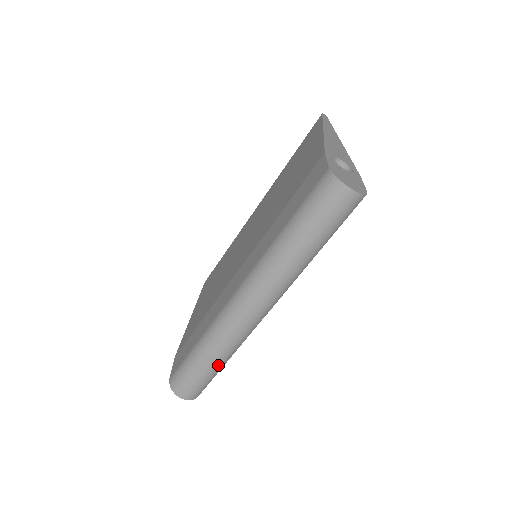
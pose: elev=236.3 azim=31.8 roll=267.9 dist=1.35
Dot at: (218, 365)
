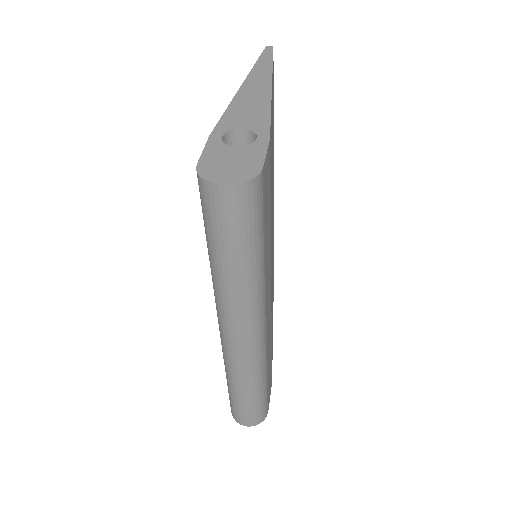
Dot at: (253, 393)
